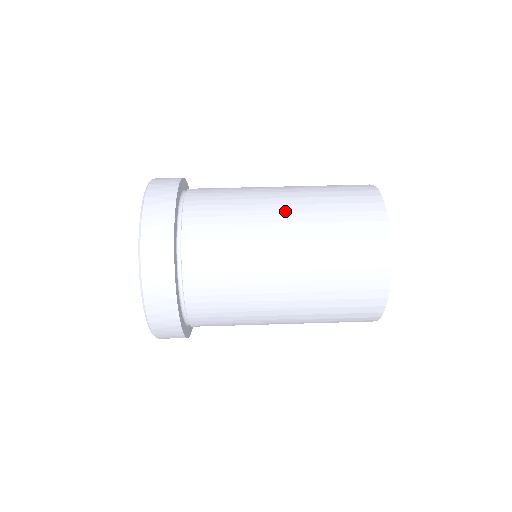
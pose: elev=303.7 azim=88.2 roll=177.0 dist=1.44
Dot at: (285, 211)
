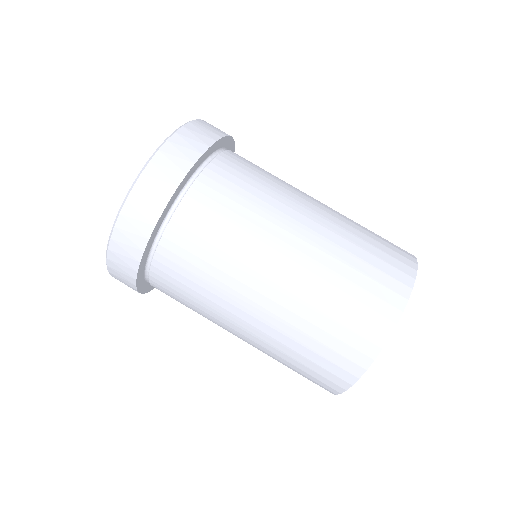
Dot at: (256, 315)
